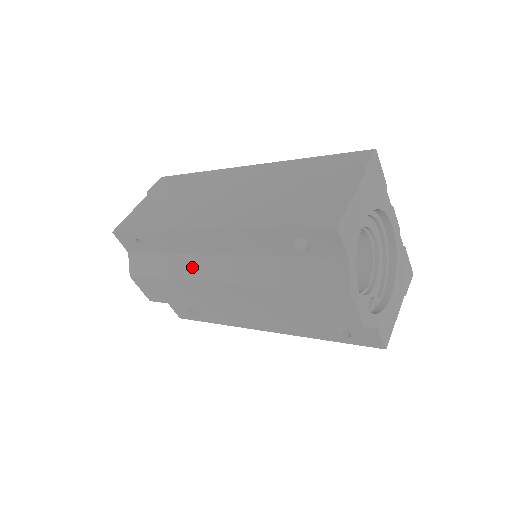
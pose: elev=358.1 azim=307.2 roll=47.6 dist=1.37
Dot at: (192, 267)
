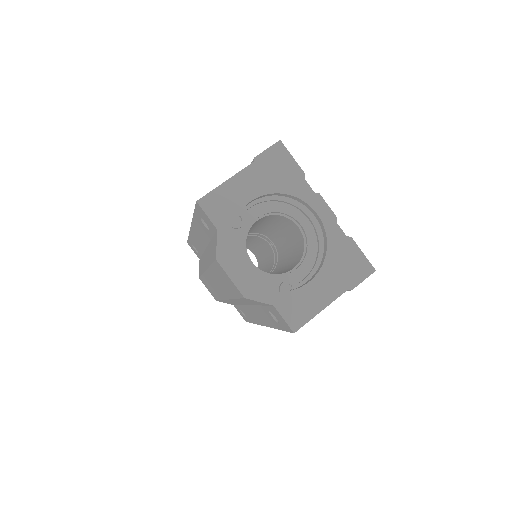
Dot at: occluded
